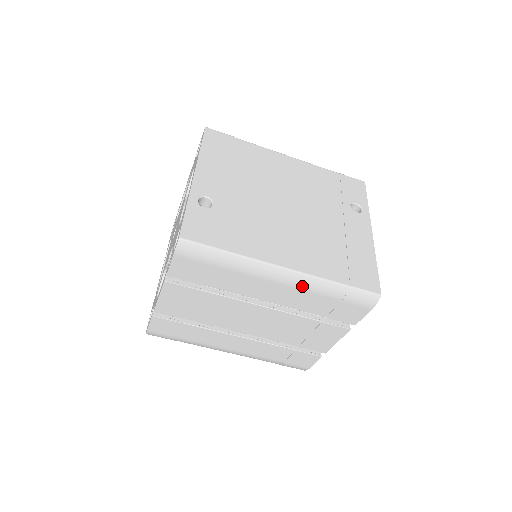
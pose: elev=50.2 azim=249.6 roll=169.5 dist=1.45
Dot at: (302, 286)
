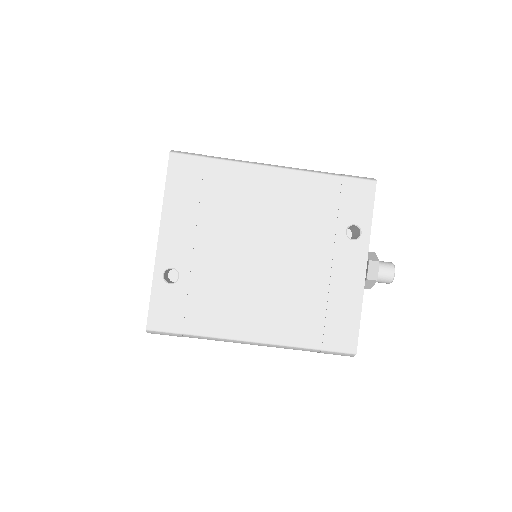
Dot at: occluded
